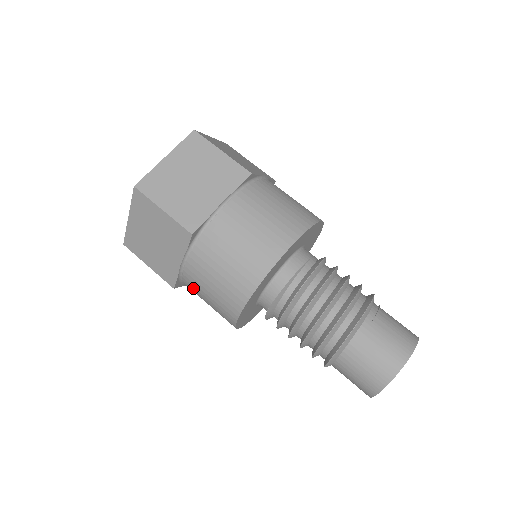
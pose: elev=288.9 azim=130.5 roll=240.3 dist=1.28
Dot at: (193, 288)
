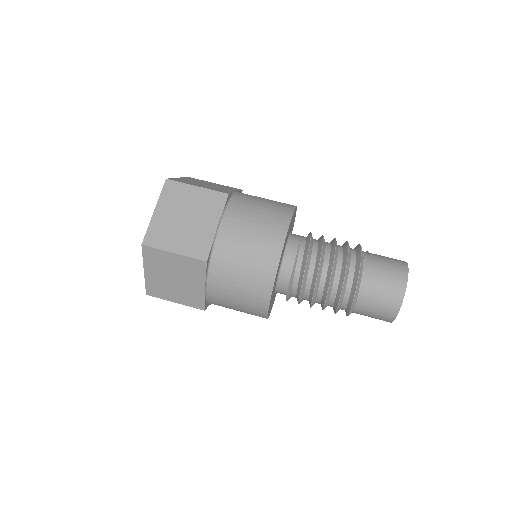
Dot at: (221, 303)
